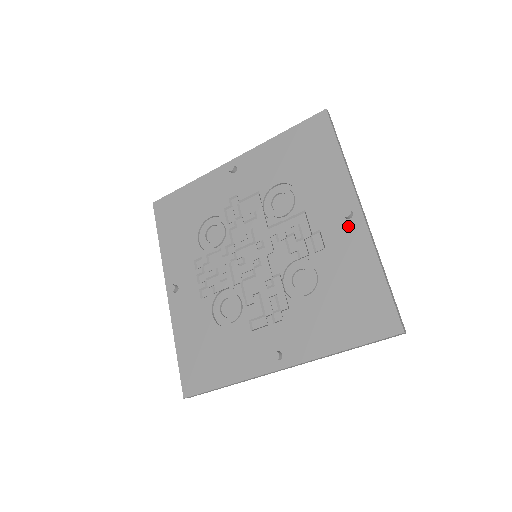
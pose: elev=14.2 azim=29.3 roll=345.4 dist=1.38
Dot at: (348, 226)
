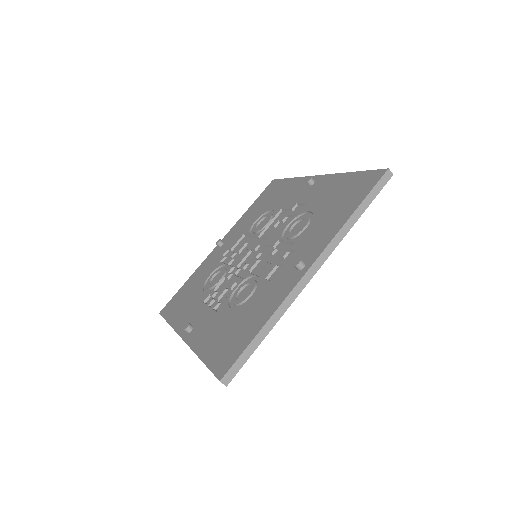
Dot at: (314, 185)
